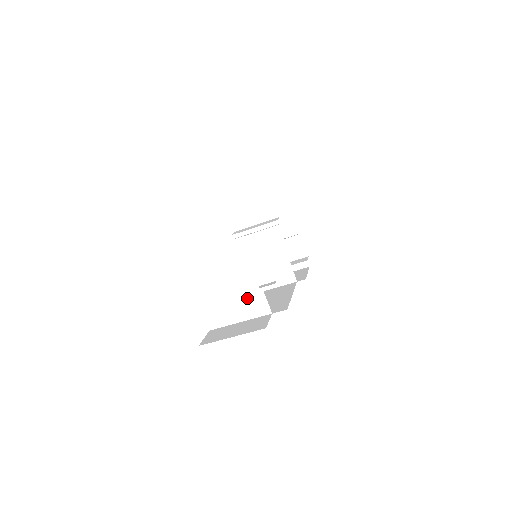
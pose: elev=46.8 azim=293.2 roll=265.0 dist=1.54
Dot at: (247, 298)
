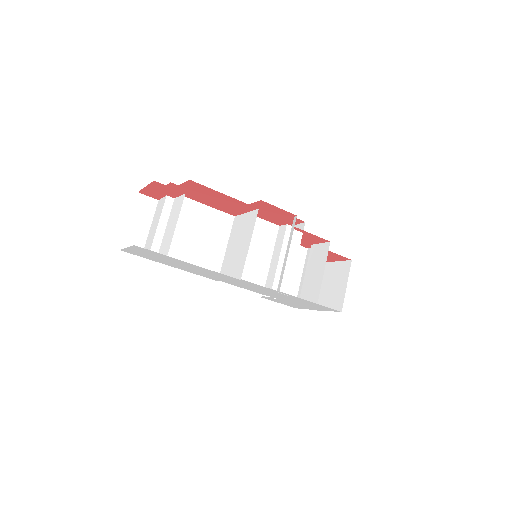
Dot at: (173, 213)
